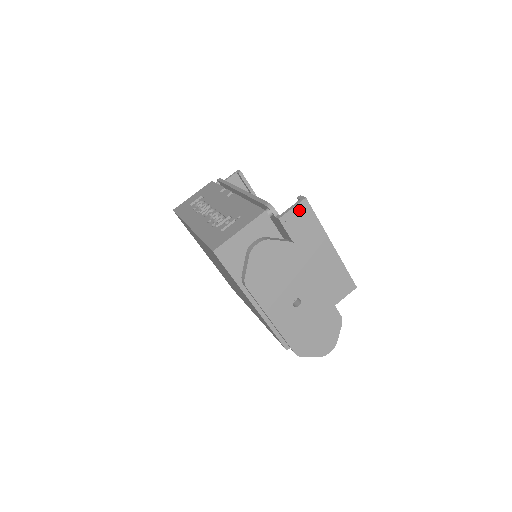
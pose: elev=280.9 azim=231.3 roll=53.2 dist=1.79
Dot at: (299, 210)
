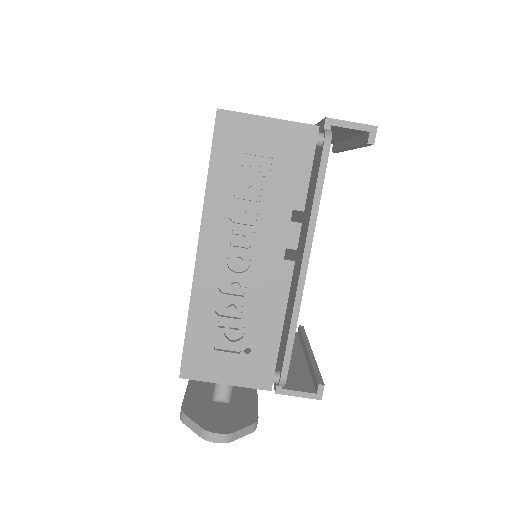
Dot at: occluded
